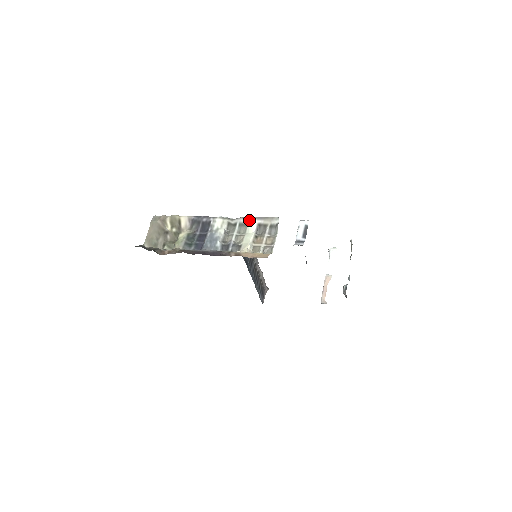
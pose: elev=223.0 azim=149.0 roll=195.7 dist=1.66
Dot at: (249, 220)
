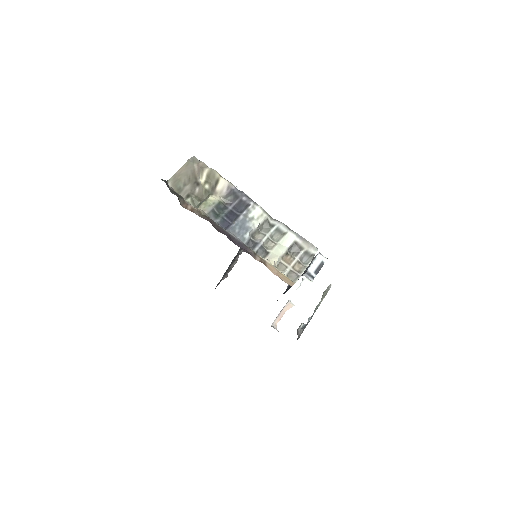
Dot at: (289, 231)
